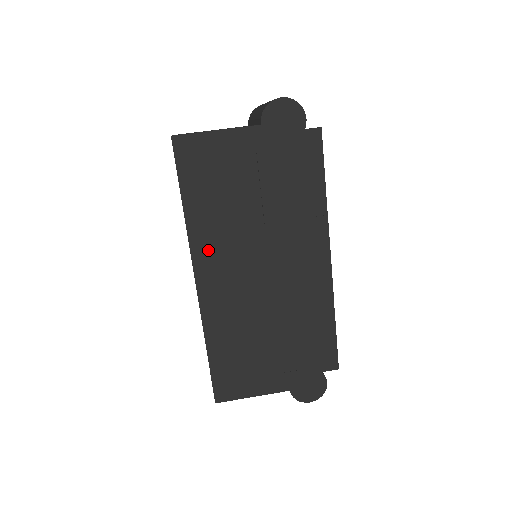
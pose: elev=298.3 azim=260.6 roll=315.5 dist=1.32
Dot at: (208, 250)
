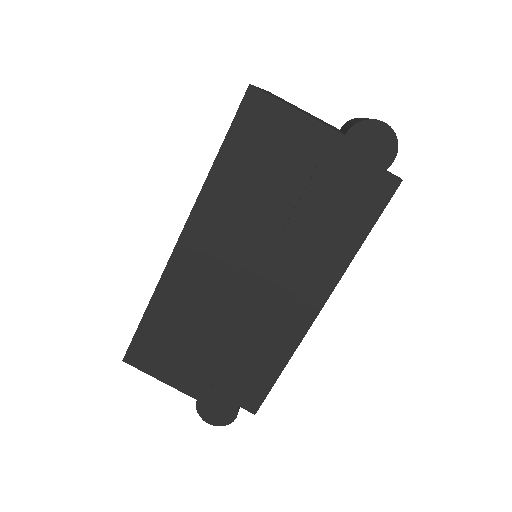
Dot at: (210, 219)
